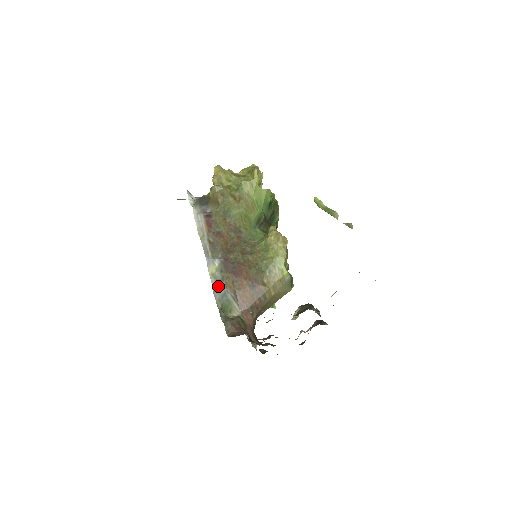
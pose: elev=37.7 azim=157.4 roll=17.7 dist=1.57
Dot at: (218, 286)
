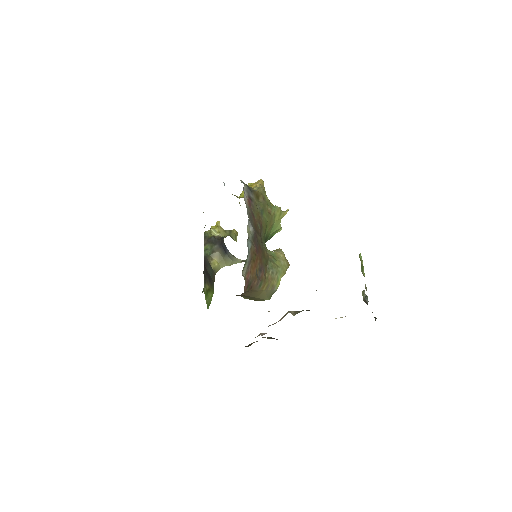
Dot at: (248, 243)
